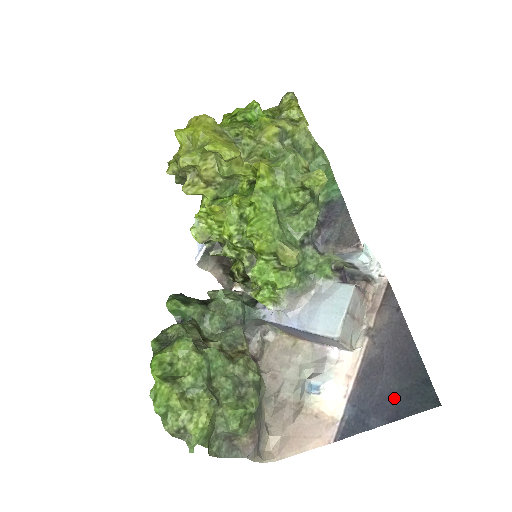
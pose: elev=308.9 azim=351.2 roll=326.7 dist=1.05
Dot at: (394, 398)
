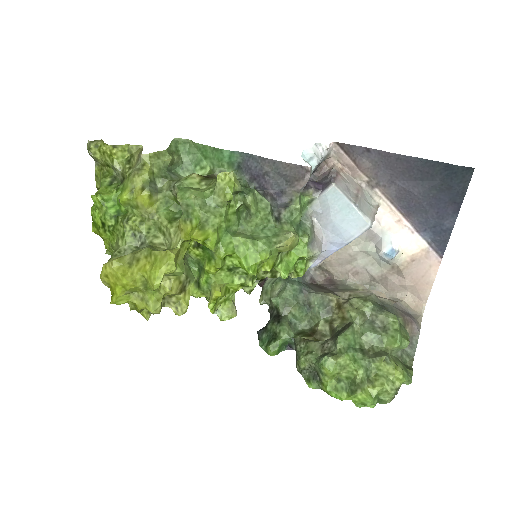
Dot at: (442, 198)
